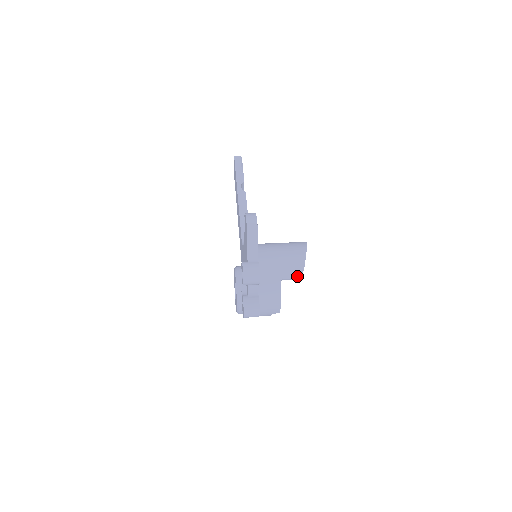
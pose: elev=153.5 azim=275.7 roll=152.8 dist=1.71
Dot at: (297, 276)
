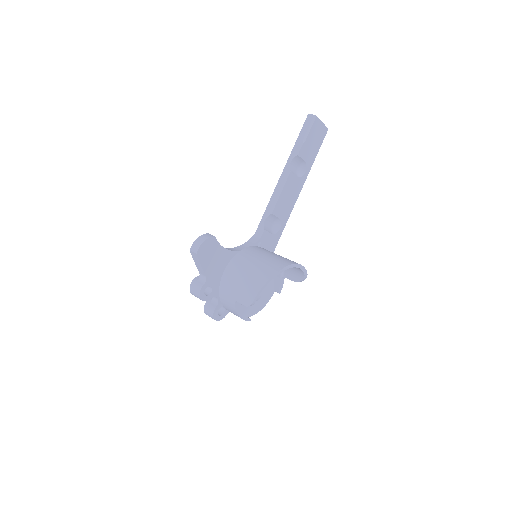
Dot at: (246, 305)
